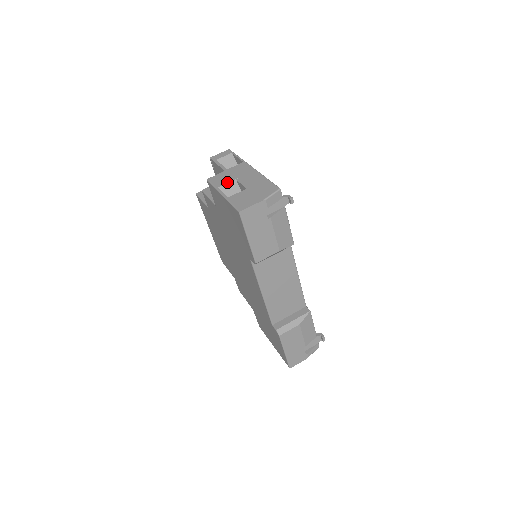
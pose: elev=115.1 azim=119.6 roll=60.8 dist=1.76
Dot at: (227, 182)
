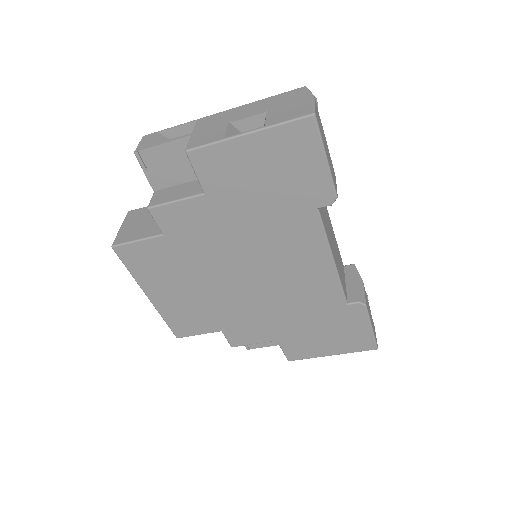
Dot at: (225, 129)
